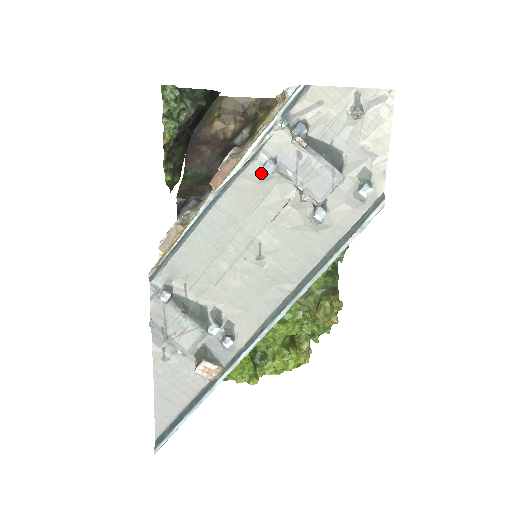
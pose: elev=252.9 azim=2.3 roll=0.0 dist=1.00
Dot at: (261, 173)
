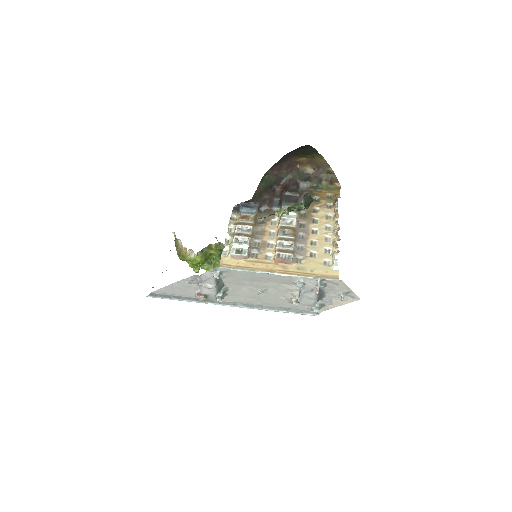
Dot at: (295, 281)
